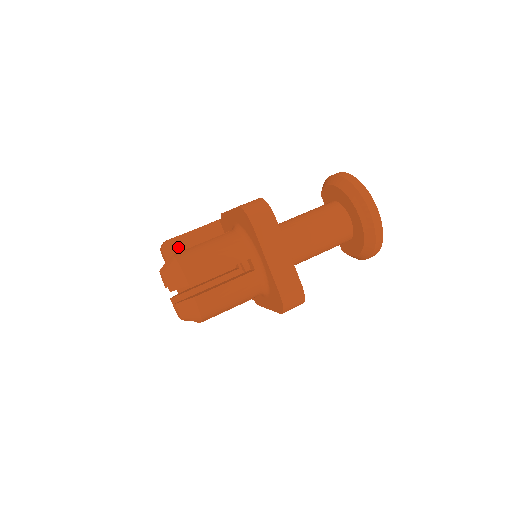
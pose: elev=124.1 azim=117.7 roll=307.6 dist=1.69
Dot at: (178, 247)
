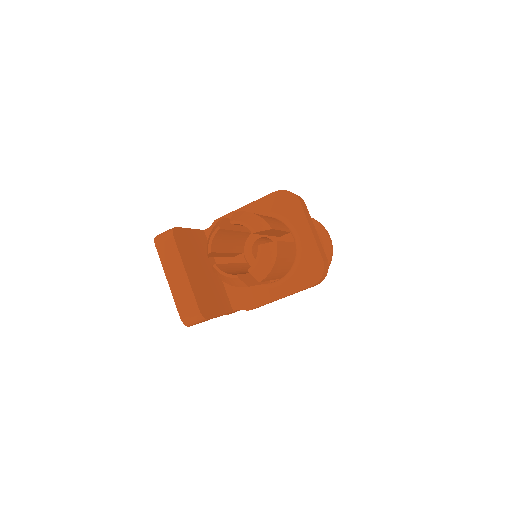
Dot at: (183, 237)
